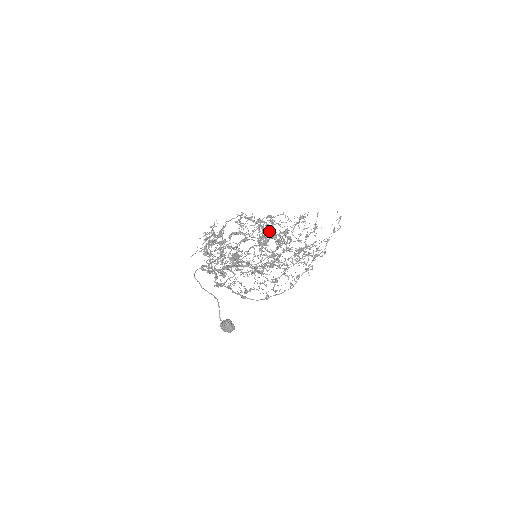
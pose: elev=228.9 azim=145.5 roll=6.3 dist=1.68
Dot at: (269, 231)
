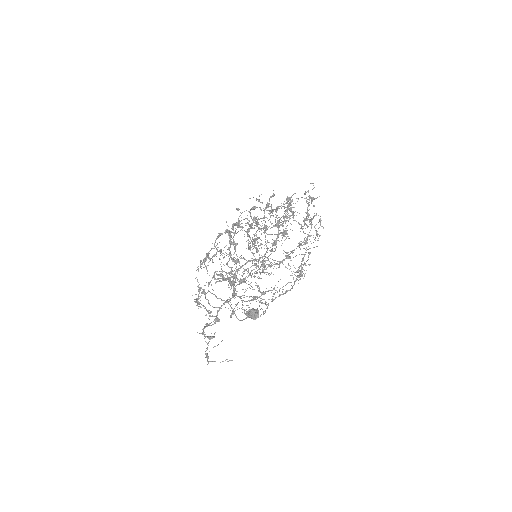
Dot at: occluded
